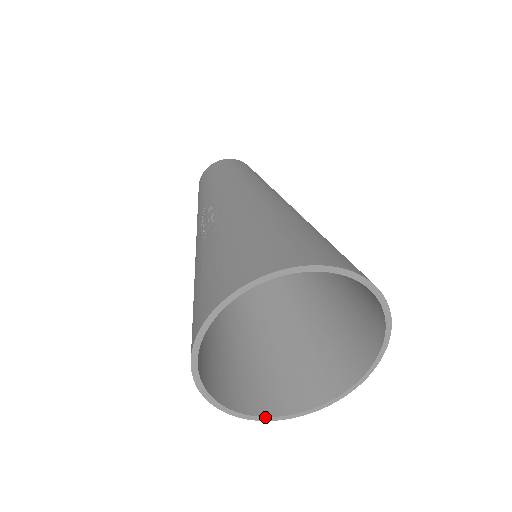
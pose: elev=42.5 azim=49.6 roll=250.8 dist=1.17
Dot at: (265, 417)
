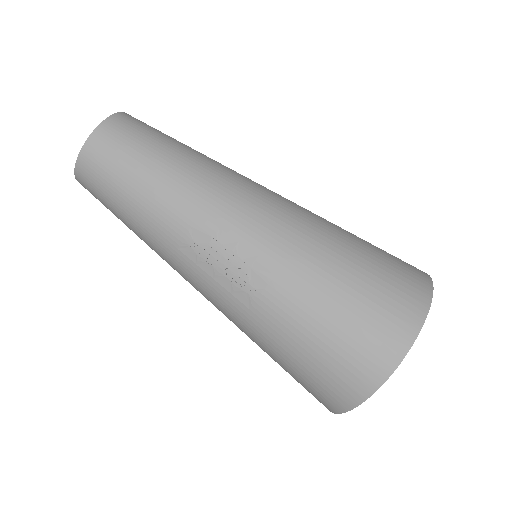
Dot at: occluded
